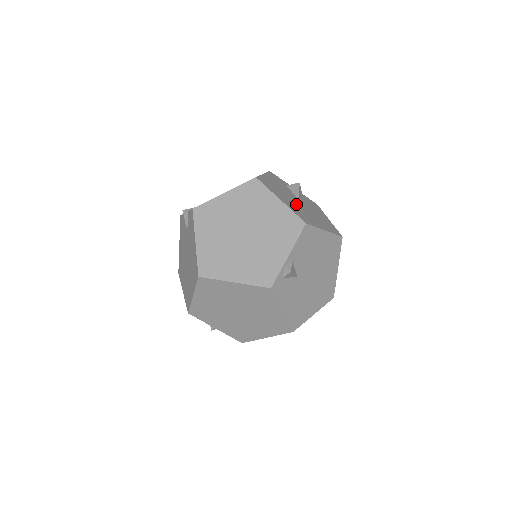
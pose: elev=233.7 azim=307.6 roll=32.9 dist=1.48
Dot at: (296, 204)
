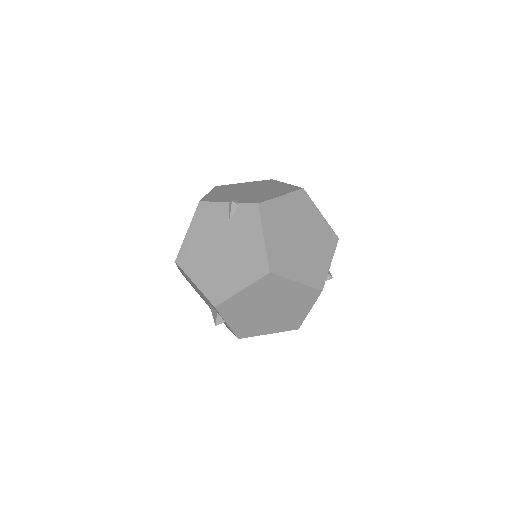
Dot at: occluded
